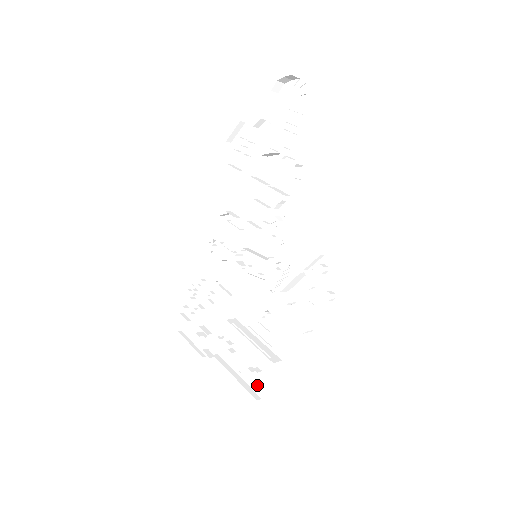
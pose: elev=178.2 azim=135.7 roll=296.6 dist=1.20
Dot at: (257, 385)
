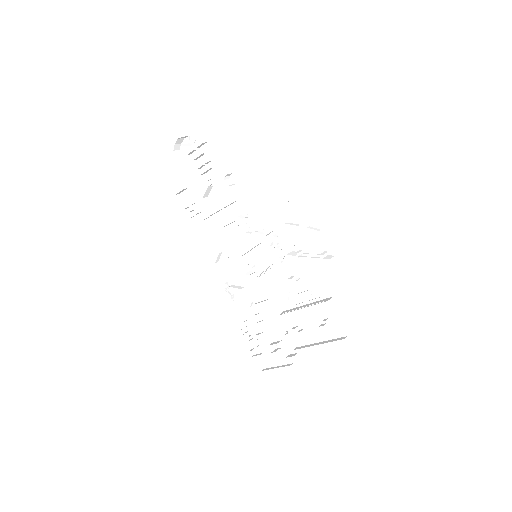
Dot at: (336, 331)
